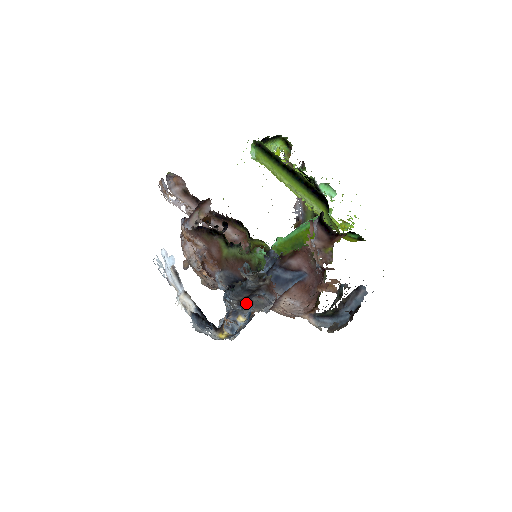
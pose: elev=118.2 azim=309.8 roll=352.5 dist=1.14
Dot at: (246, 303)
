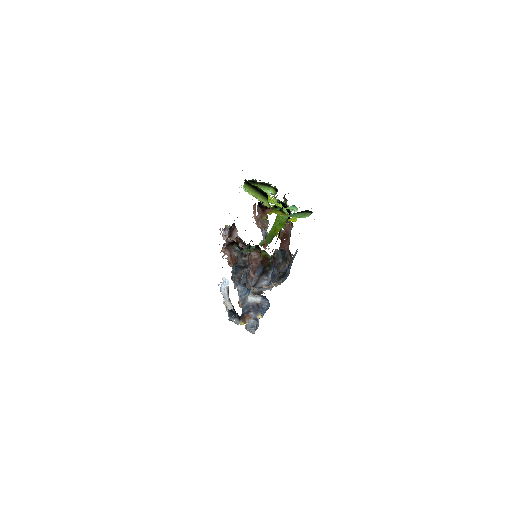
Dot at: (242, 280)
